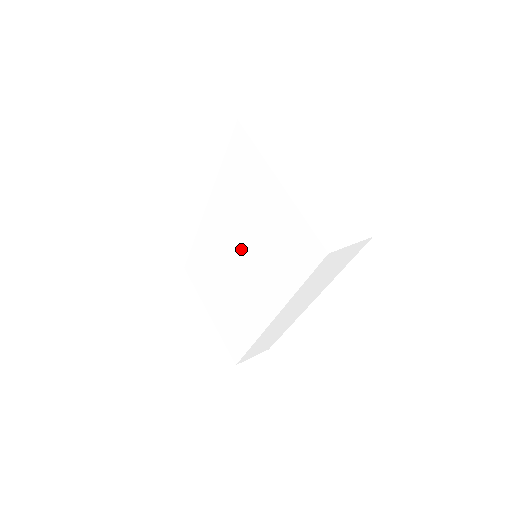
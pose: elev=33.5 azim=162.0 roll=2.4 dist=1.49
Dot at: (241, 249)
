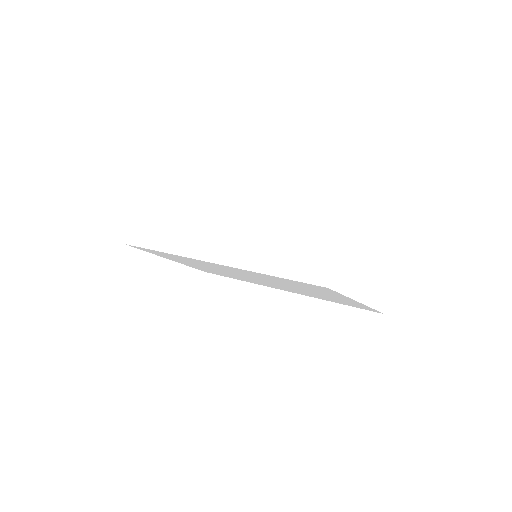
Dot at: (265, 281)
